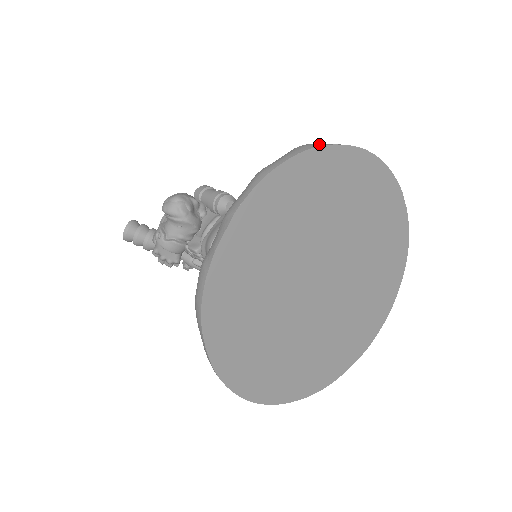
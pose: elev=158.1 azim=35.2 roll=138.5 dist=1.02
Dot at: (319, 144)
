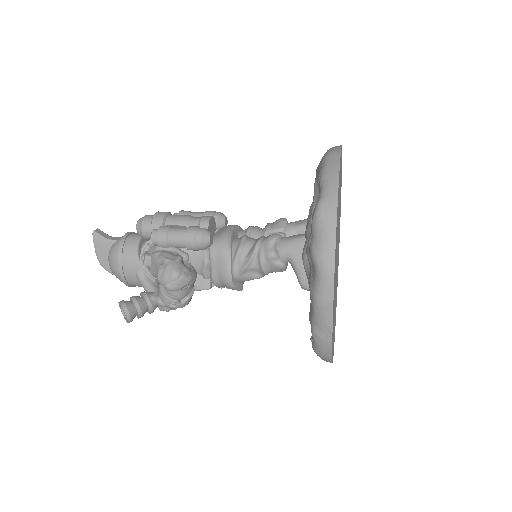
Dot at: (332, 200)
